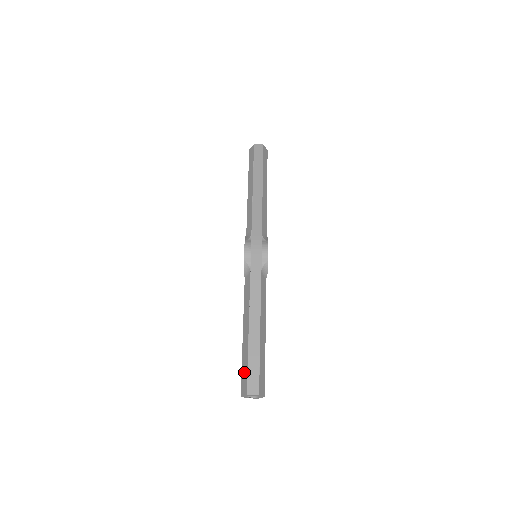
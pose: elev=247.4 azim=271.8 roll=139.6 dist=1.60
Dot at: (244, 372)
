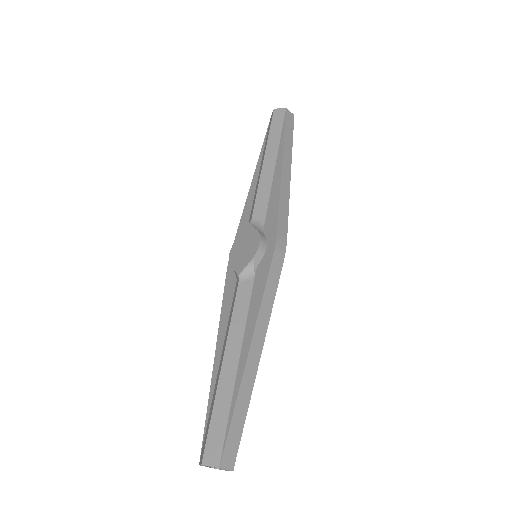
Dot at: (218, 428)
